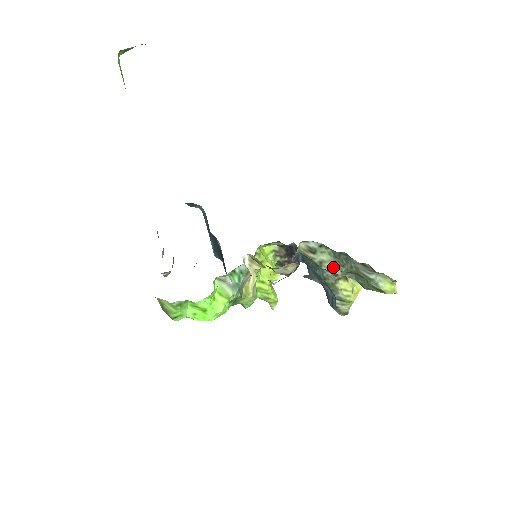
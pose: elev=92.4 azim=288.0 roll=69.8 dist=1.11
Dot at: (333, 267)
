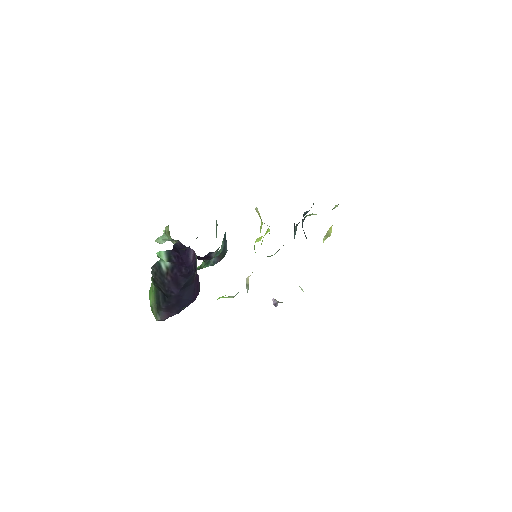
Dot at: occluded
